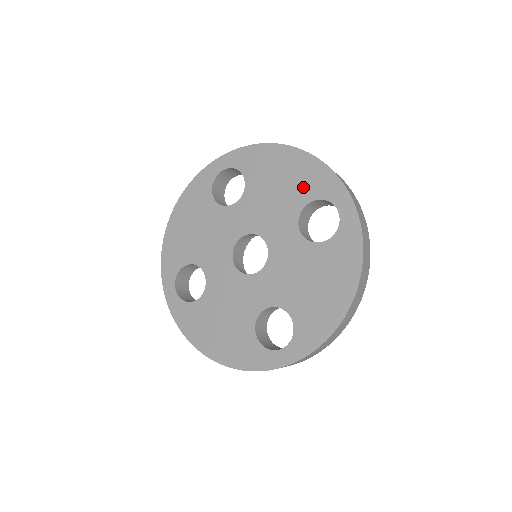
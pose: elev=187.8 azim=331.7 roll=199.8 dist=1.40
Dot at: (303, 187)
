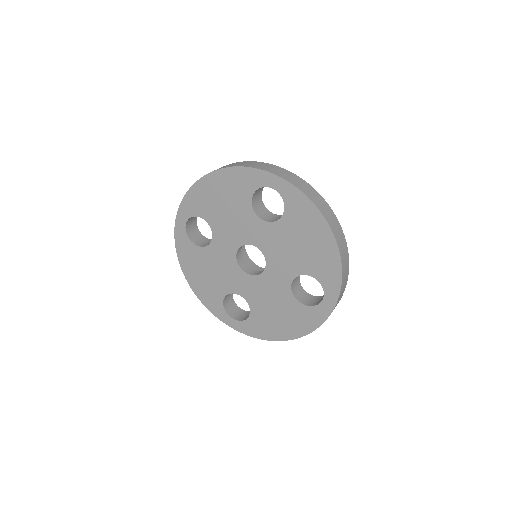
Dot at: (239, 193)
